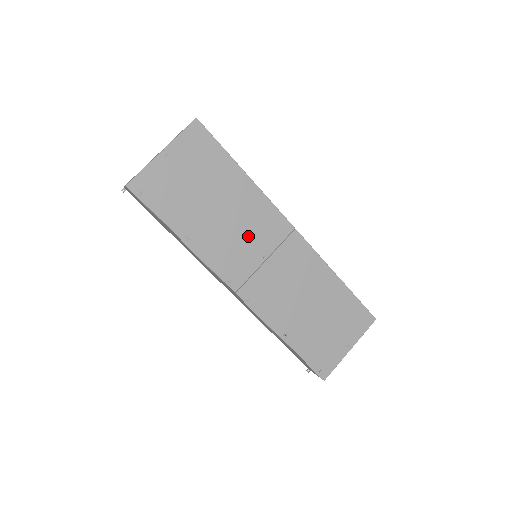
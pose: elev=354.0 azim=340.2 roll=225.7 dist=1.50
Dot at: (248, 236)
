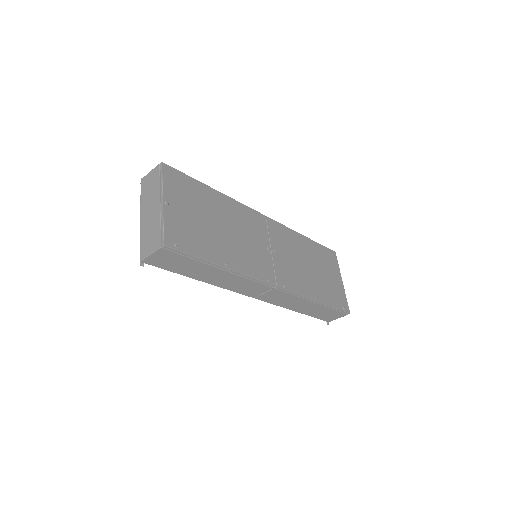
Dot at: (251, 238)
